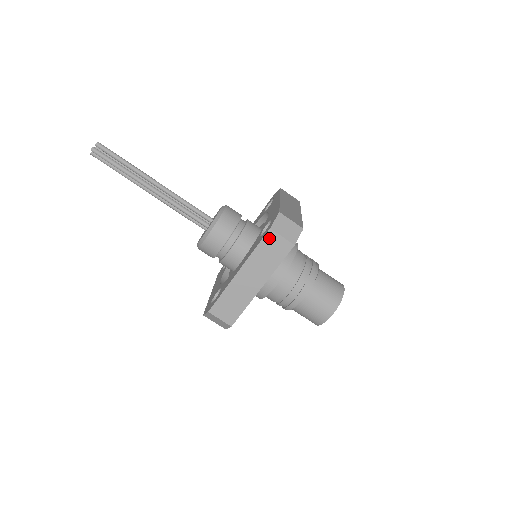
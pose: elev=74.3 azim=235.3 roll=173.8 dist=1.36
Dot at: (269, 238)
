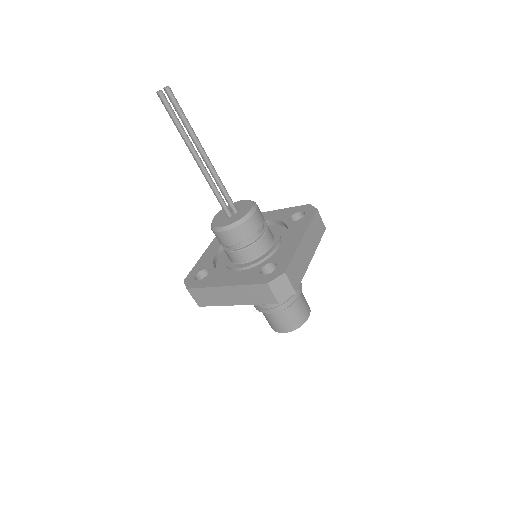
Dot at: (262, 287)
